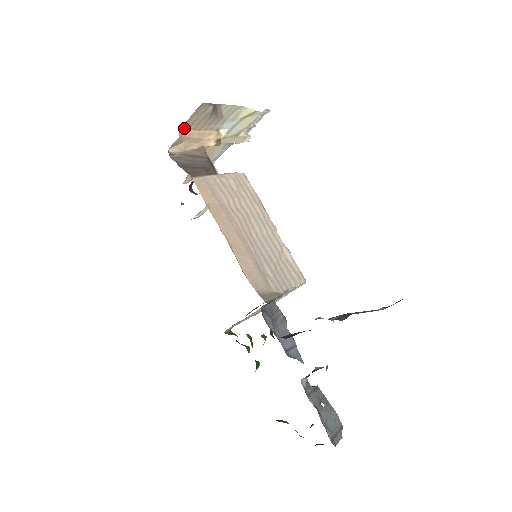
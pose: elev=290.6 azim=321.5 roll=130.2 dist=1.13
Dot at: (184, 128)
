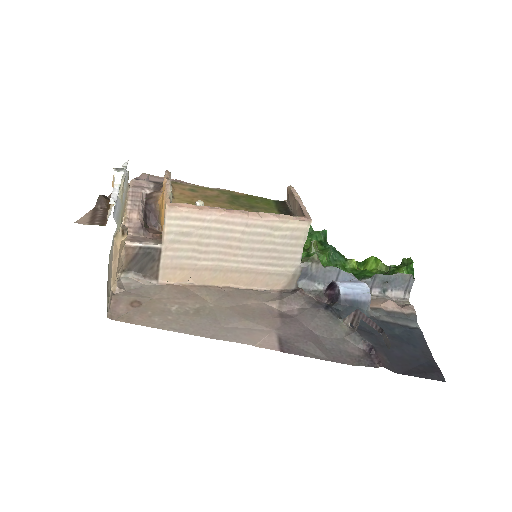
Dot at: (110, 287)
